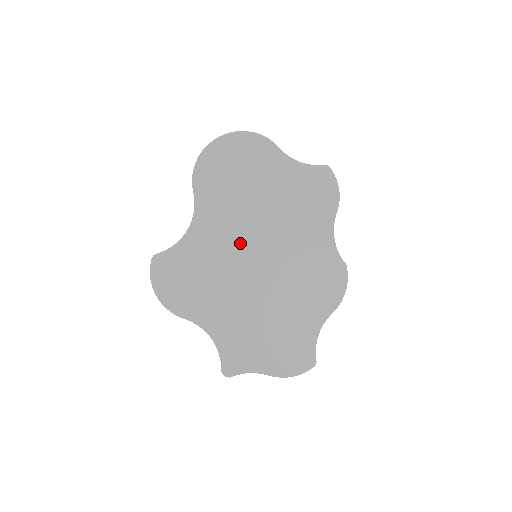
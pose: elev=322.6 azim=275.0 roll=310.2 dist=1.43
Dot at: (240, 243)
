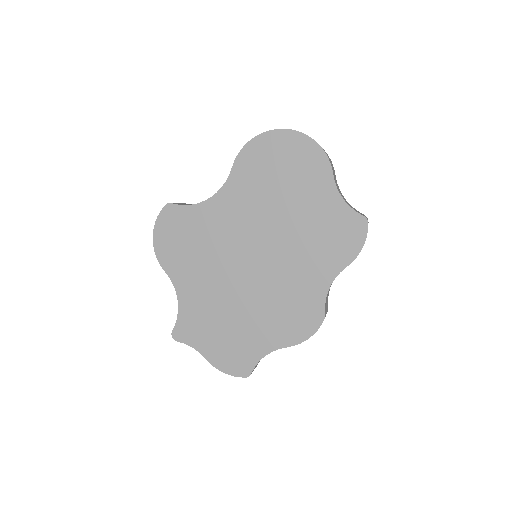
Dot at: (246, 239)
